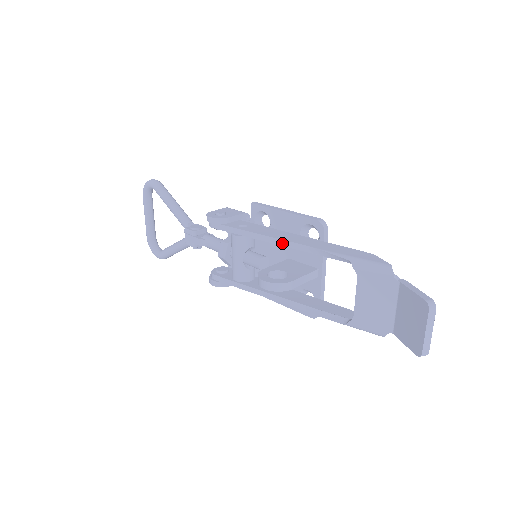
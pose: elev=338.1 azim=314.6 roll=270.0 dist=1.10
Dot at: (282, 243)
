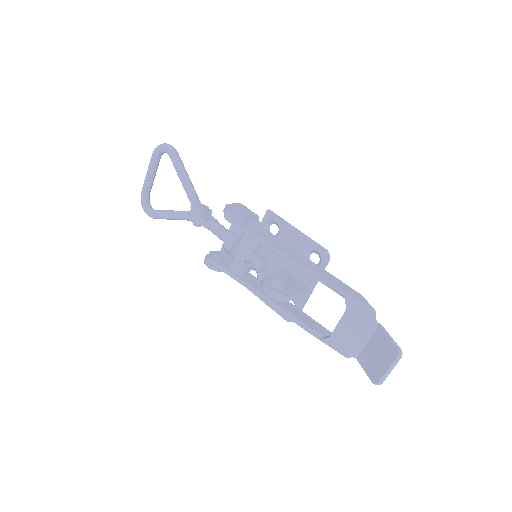
Dot at: (290, 260)
